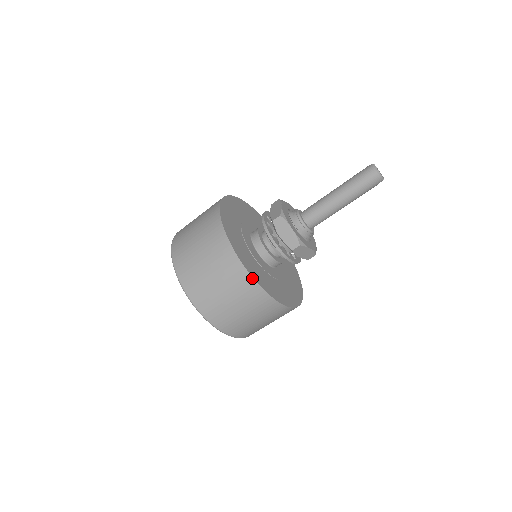
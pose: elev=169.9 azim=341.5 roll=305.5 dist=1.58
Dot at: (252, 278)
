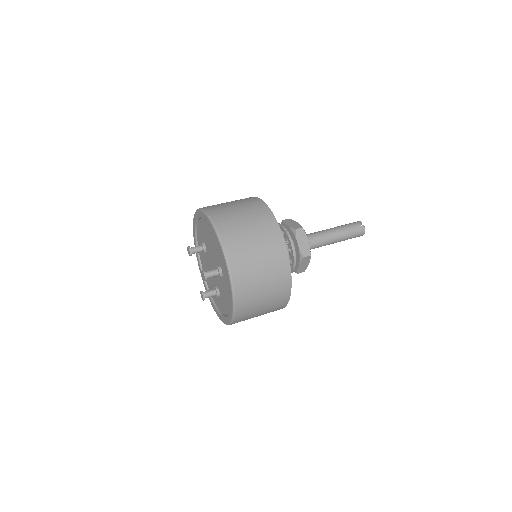
Dot at: (284, 307)
